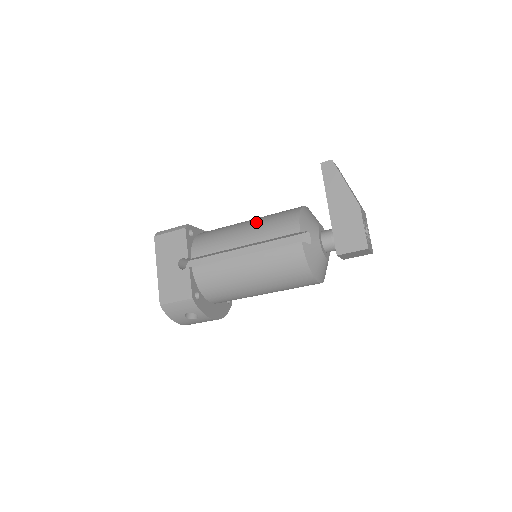
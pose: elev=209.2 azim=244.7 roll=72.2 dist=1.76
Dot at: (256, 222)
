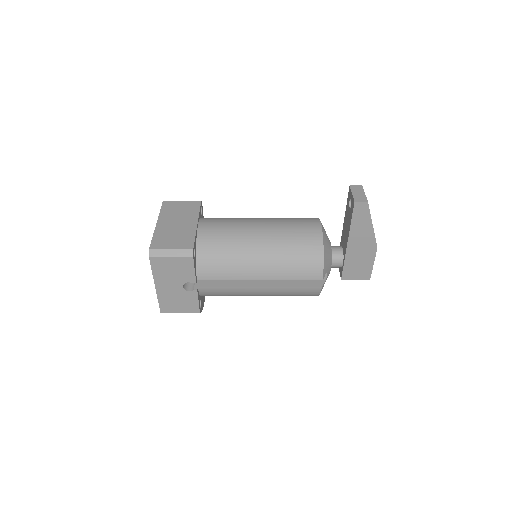
Dot at: (274, 253)
